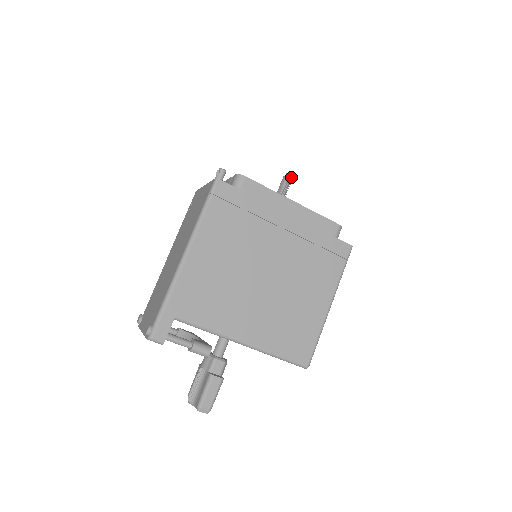
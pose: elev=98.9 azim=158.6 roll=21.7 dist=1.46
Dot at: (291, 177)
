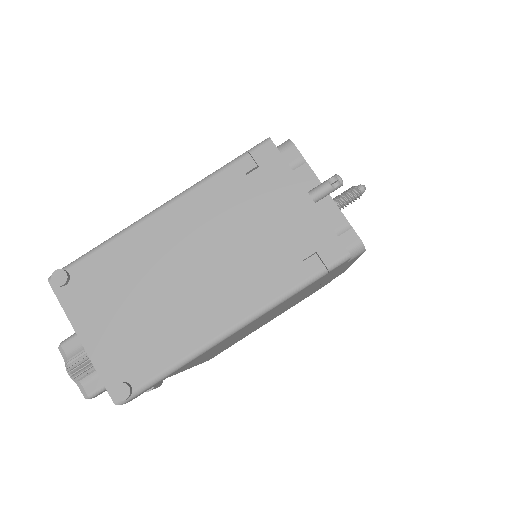
Dot at: (361, 192)
